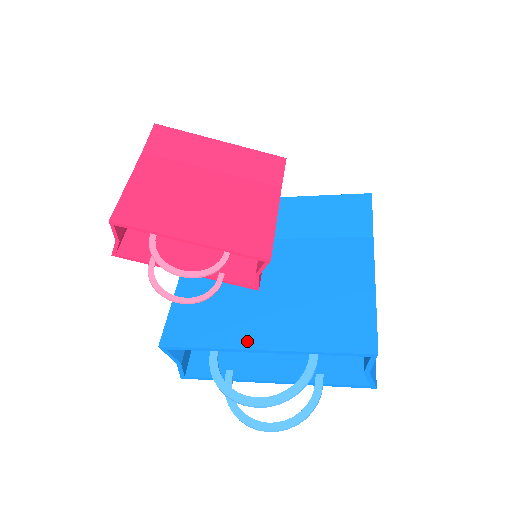
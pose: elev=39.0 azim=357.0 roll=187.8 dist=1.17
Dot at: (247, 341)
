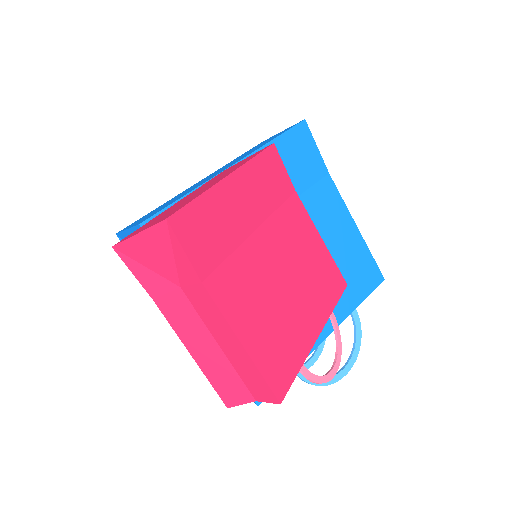
Dot at: occluded
